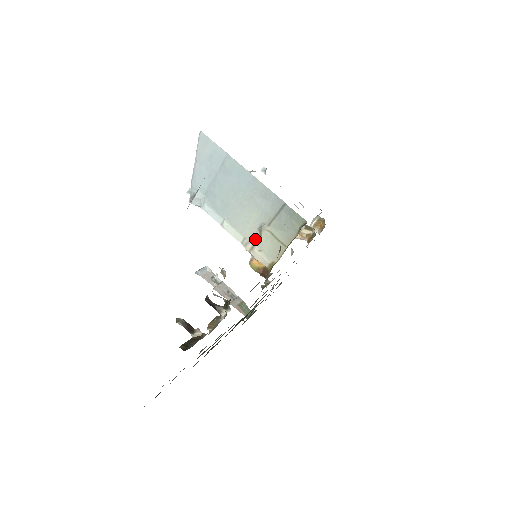
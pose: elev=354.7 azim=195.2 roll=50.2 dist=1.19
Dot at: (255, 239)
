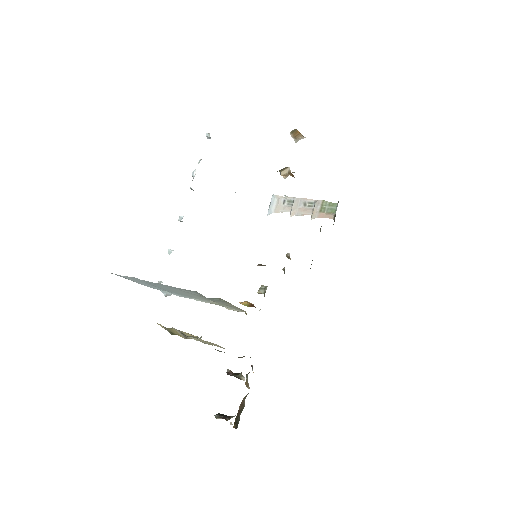
Dot at: occluded
